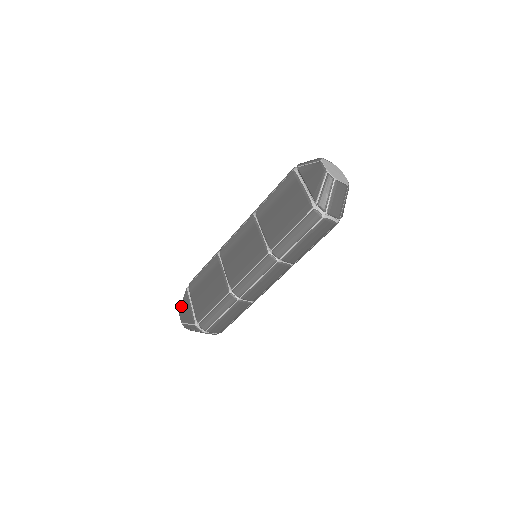
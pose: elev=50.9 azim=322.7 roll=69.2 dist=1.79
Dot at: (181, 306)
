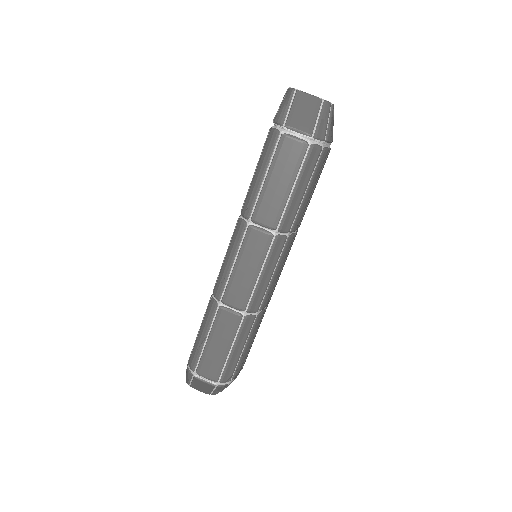
Dot at: occluded
